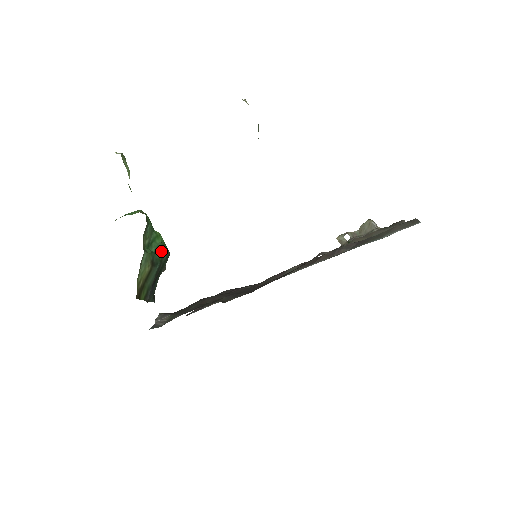
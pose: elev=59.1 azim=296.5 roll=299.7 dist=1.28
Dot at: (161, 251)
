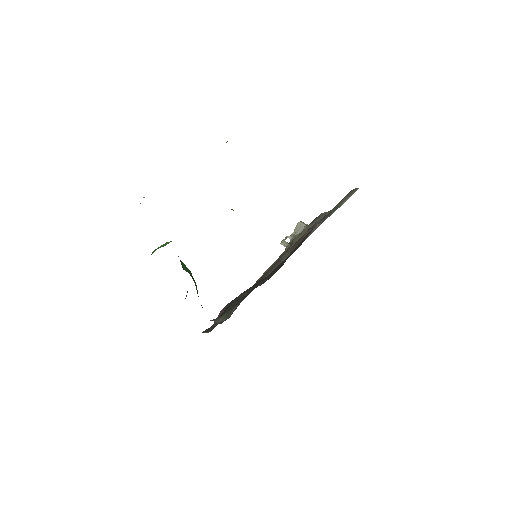
Dot at: (190, 272)
